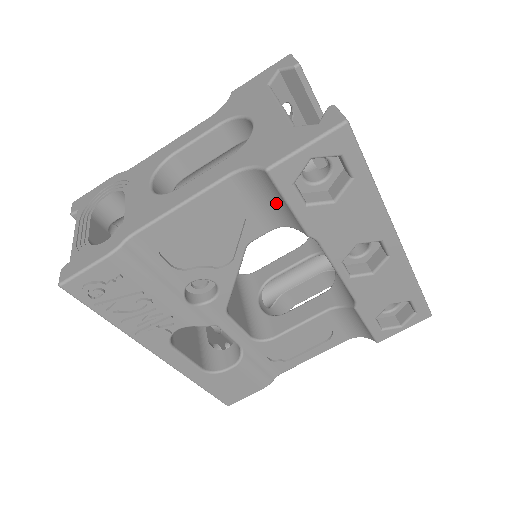
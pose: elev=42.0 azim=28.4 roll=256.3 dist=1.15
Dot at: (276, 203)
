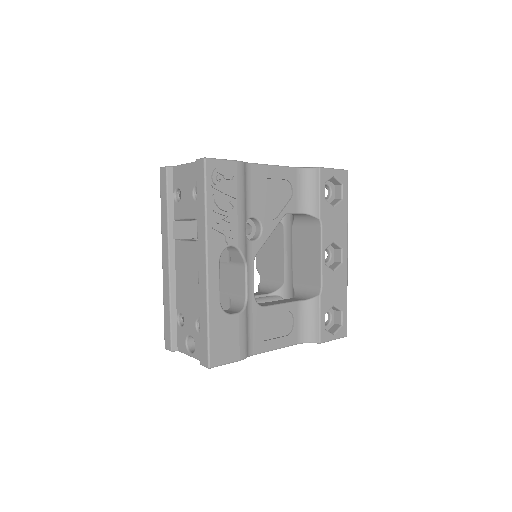
Dot at: (310, 194)
